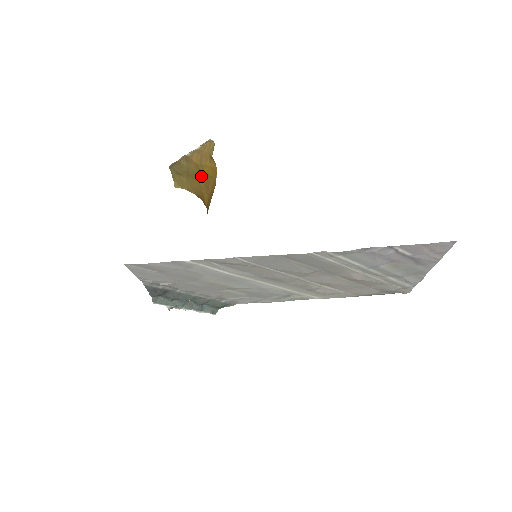
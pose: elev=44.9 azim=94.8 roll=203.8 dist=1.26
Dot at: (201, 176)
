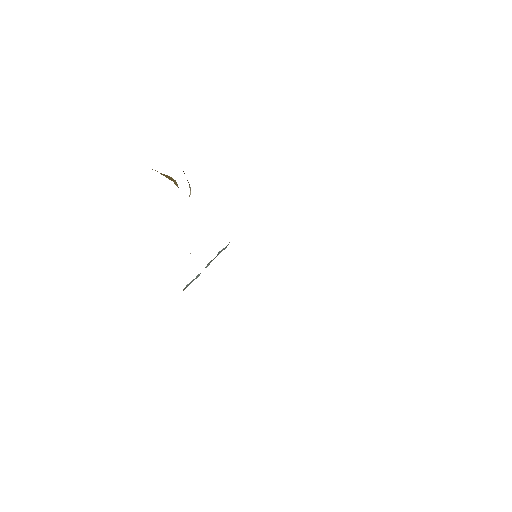
Dot at: occluded
